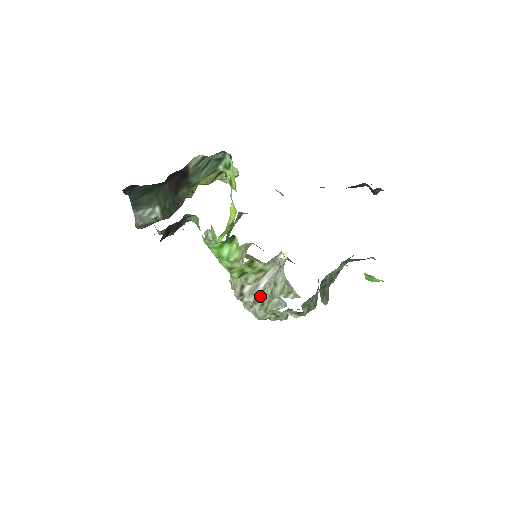
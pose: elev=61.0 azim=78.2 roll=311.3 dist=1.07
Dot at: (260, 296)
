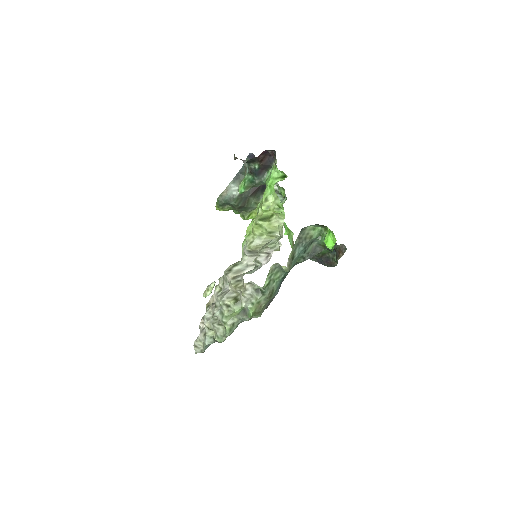
Dot at: (240, 276)
